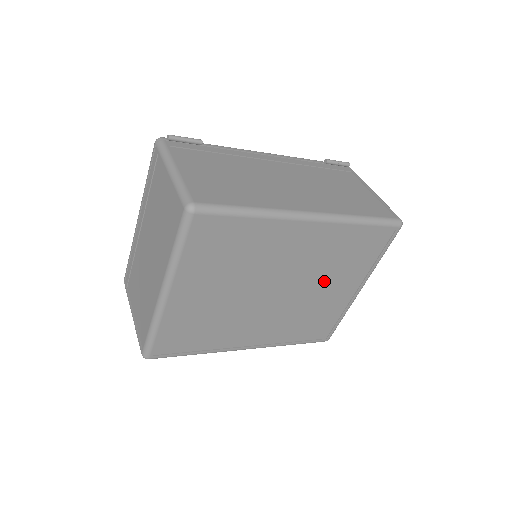
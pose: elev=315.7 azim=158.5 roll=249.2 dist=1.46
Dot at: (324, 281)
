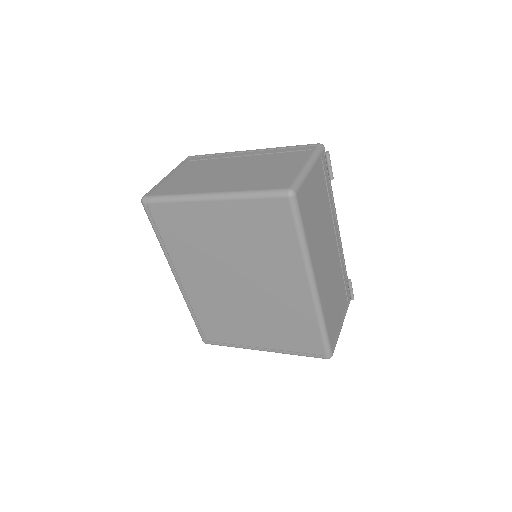
Dot at: (260, 318)
